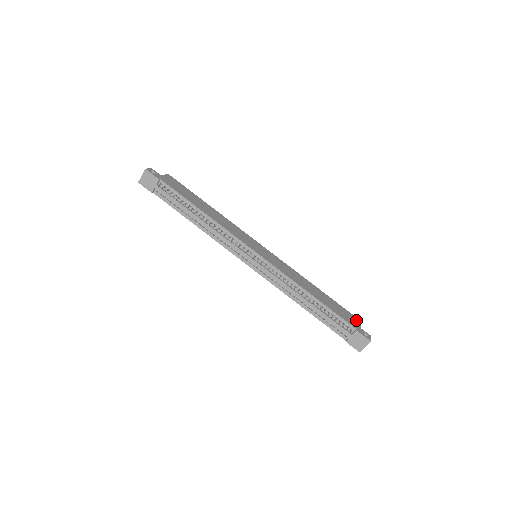
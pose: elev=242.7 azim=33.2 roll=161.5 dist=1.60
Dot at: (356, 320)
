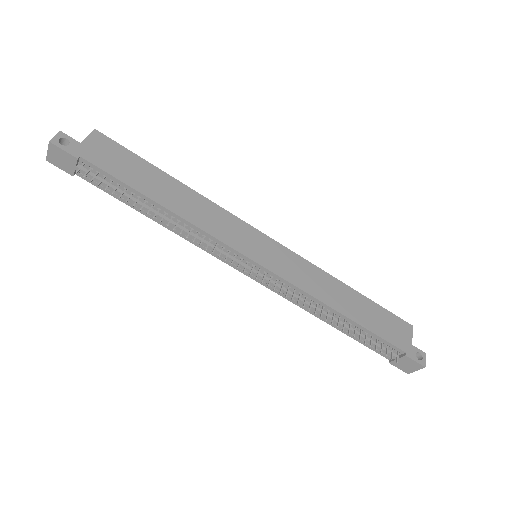
Dot at: (406, 329)
